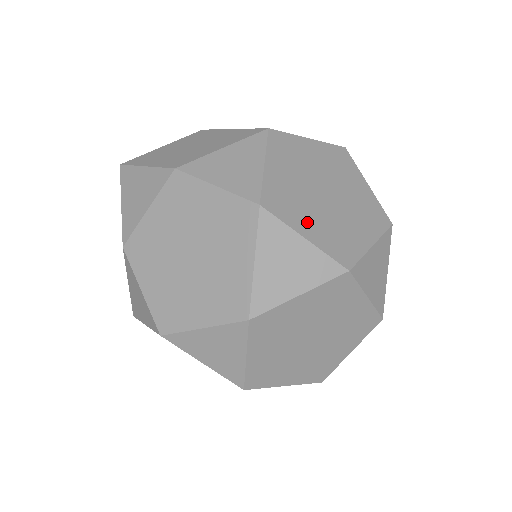
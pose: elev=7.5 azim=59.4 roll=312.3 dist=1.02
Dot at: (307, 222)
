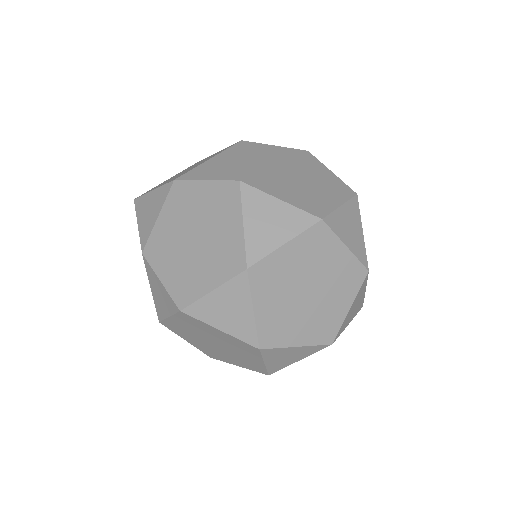
Dot at: (281, 191)
